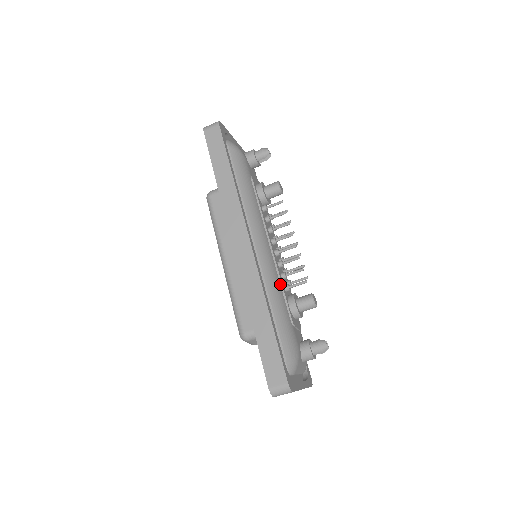
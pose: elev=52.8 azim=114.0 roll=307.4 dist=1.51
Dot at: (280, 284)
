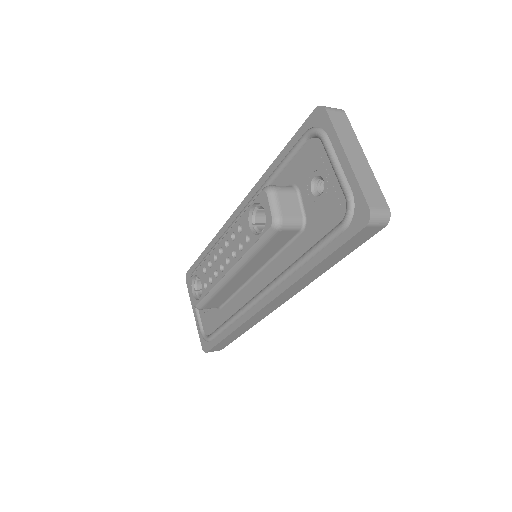
Dot at: occluded
